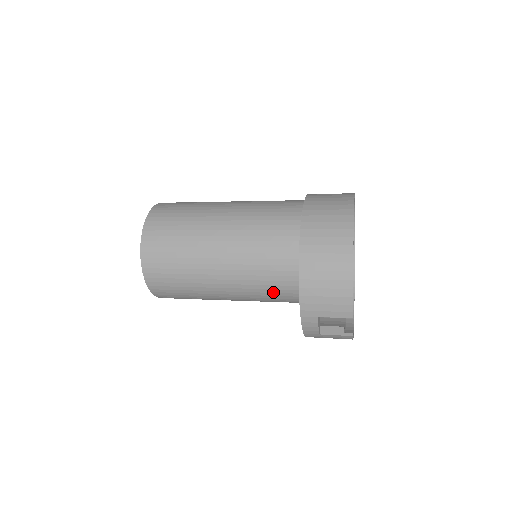
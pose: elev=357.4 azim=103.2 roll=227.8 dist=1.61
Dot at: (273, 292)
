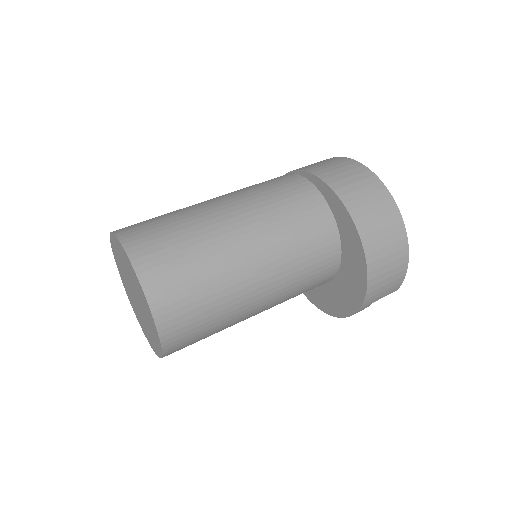
Dot at: occluded
